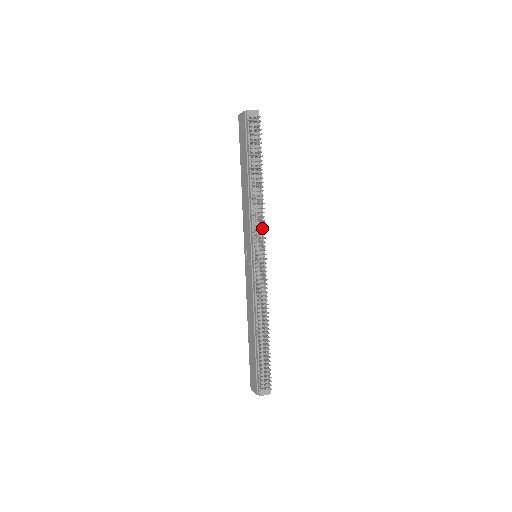
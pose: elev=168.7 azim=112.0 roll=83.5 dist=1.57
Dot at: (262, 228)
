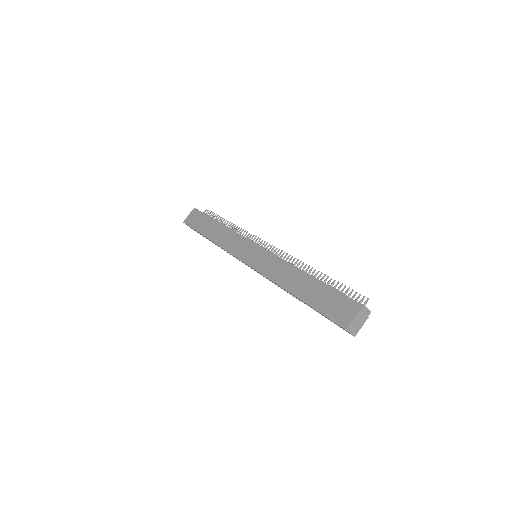
Dot at: (250, 239)
